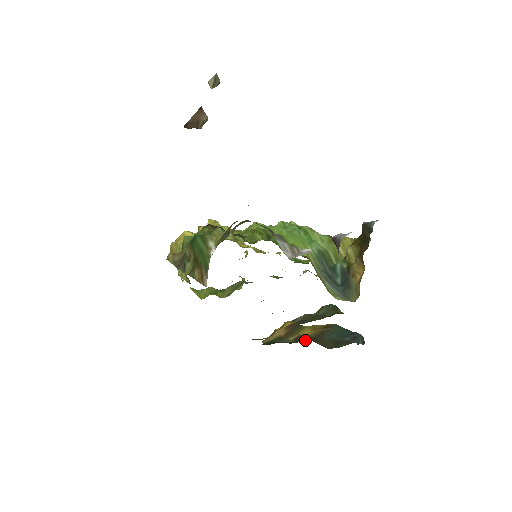
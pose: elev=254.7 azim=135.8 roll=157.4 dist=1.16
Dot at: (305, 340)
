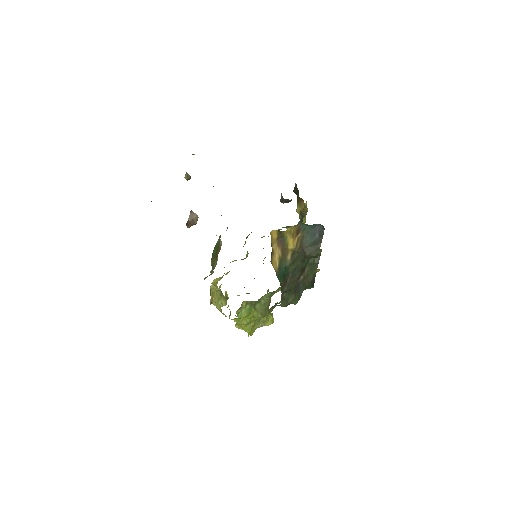
Dot at: (299, 259)
